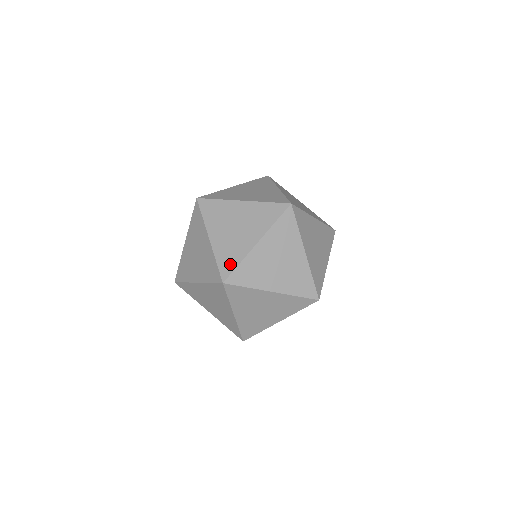
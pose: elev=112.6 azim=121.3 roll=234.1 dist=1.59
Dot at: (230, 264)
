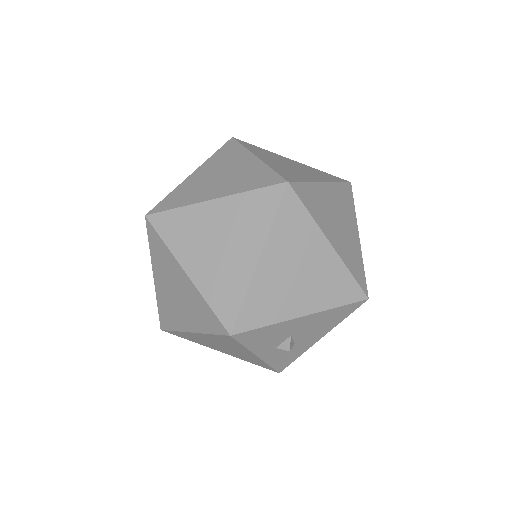
Dot at: (171, 203)
